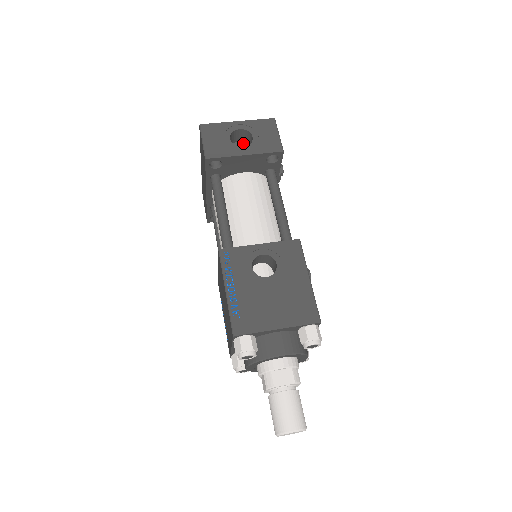
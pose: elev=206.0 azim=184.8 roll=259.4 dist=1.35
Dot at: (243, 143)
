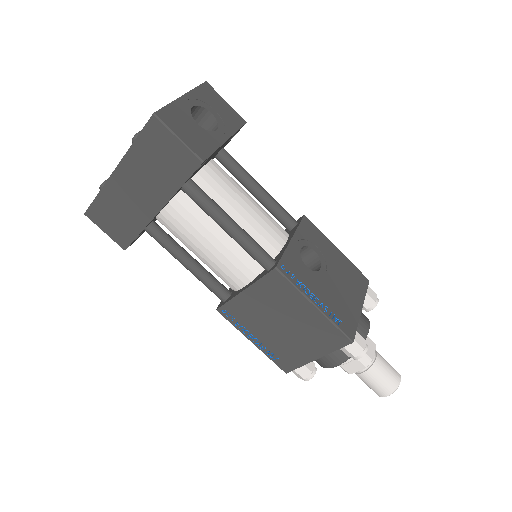
Dot at: occluded
